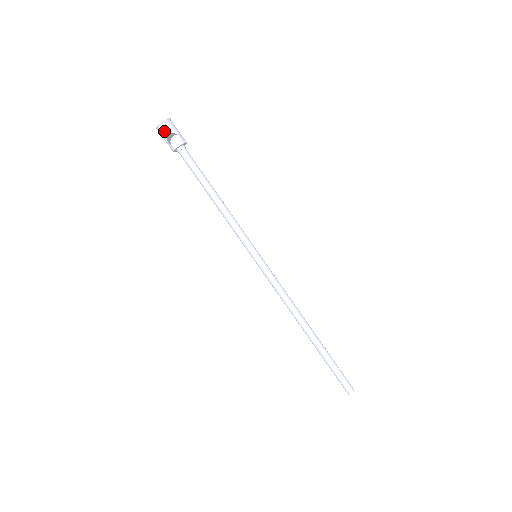
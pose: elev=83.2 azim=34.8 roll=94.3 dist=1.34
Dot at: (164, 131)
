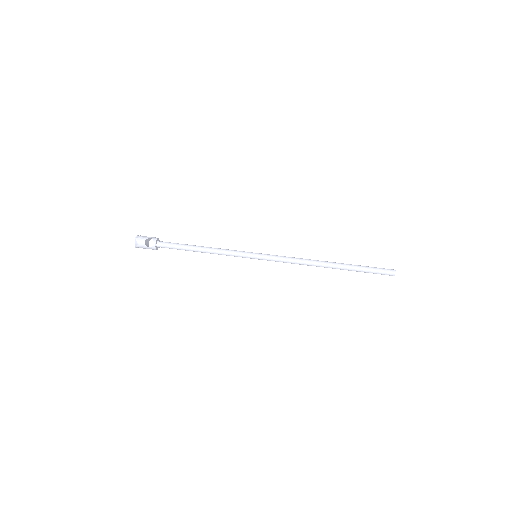
Dot at: (141, 243)
